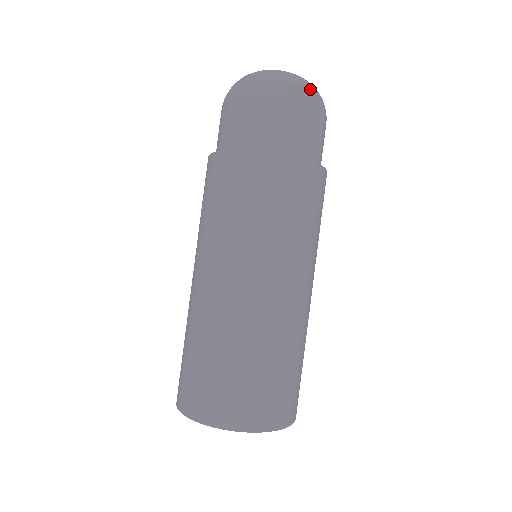
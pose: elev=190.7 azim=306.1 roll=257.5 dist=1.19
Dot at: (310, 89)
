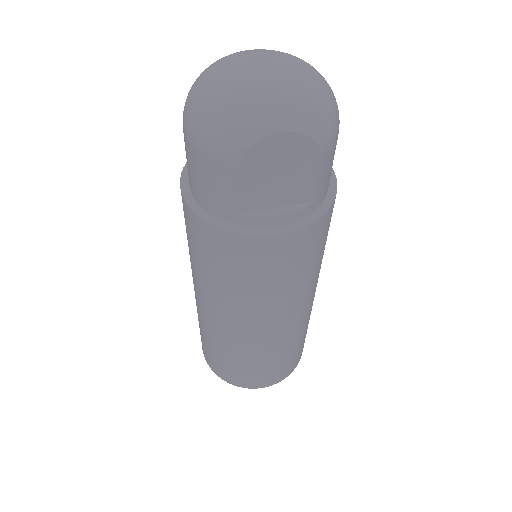
Dot at: (290, 134)
